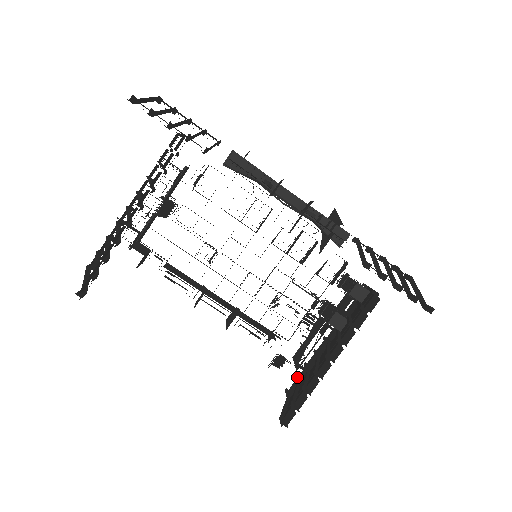
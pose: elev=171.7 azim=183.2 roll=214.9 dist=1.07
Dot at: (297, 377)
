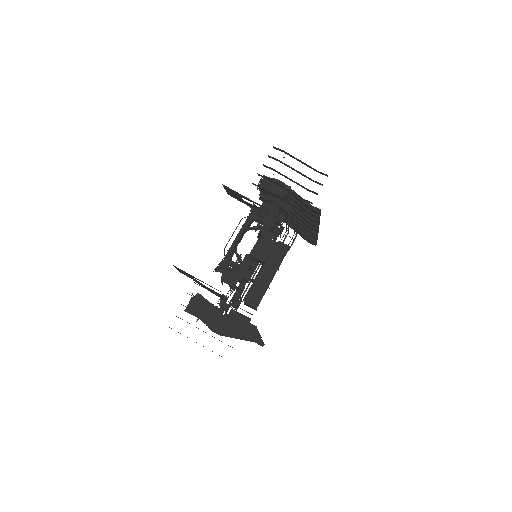
Dot at: occluded
